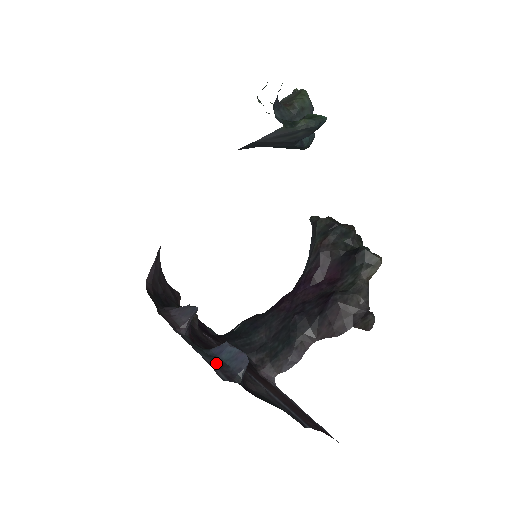
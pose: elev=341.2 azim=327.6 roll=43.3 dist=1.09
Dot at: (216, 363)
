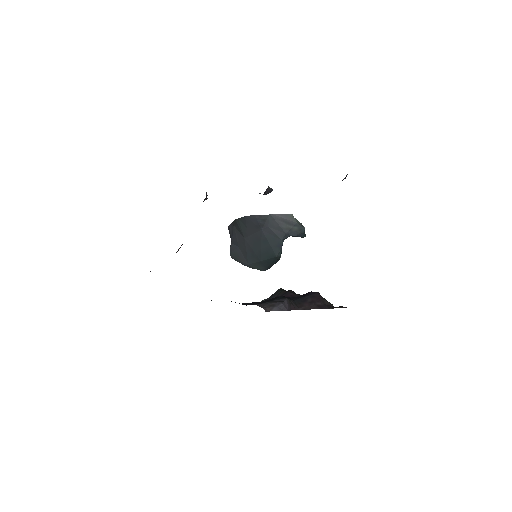
Dot at: occluded
